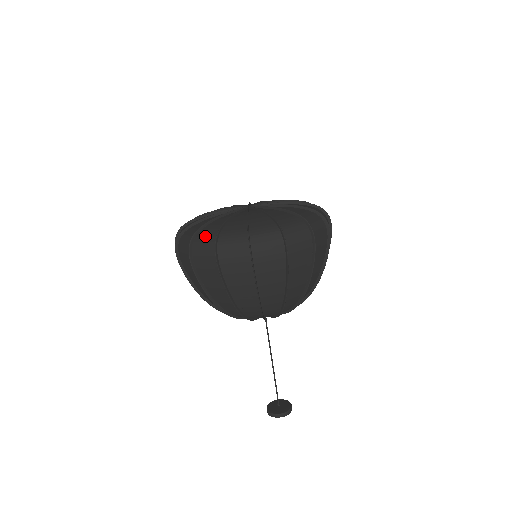
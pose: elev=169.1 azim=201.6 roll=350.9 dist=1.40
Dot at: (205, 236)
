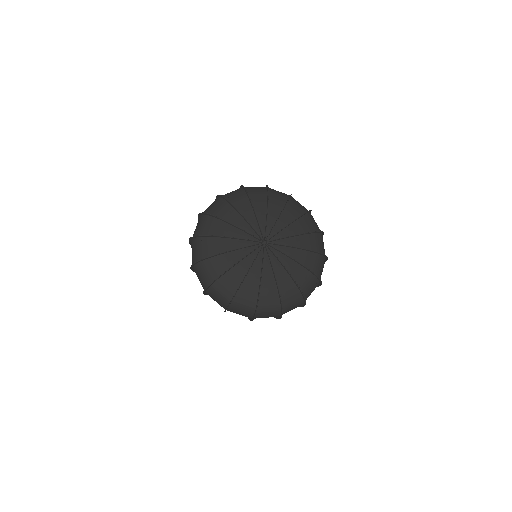
Dot at: (200, 247)
